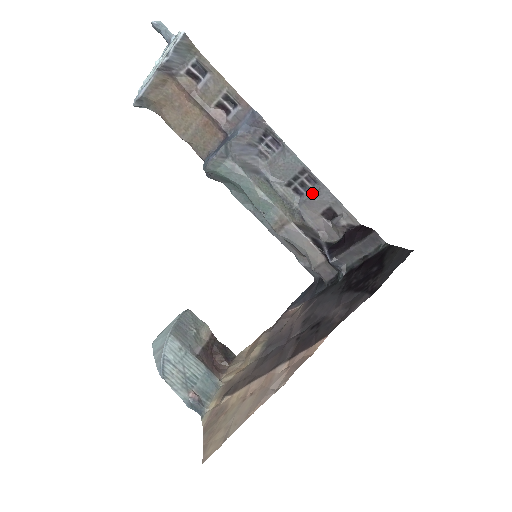
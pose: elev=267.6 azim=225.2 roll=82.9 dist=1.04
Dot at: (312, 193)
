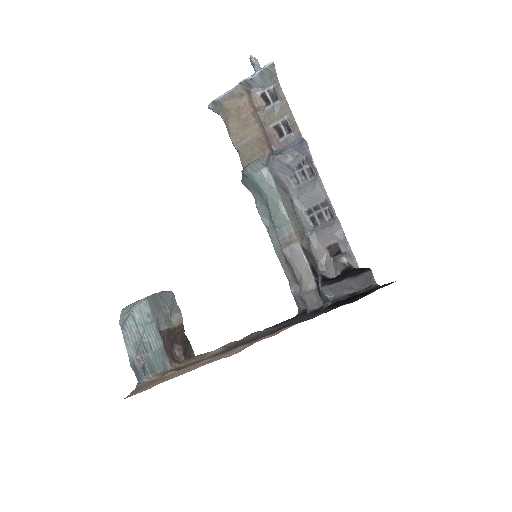
Dot at: (326, 225)
